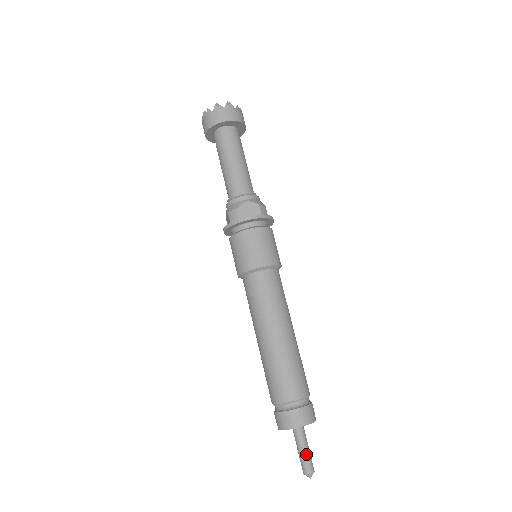
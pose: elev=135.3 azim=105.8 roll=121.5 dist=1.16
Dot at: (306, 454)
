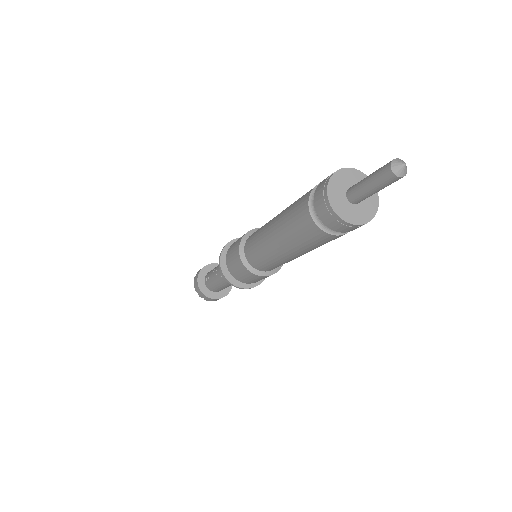
Dot at: occluded
